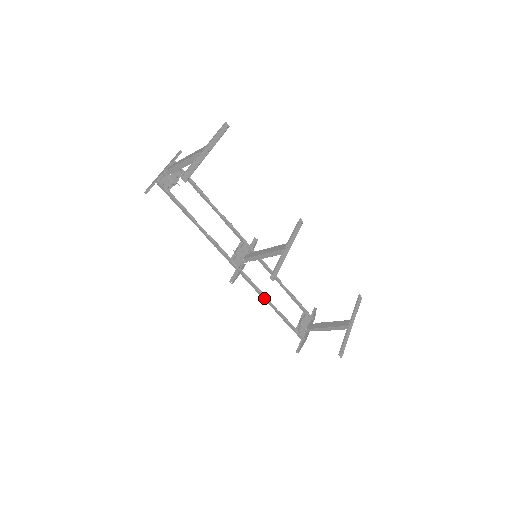
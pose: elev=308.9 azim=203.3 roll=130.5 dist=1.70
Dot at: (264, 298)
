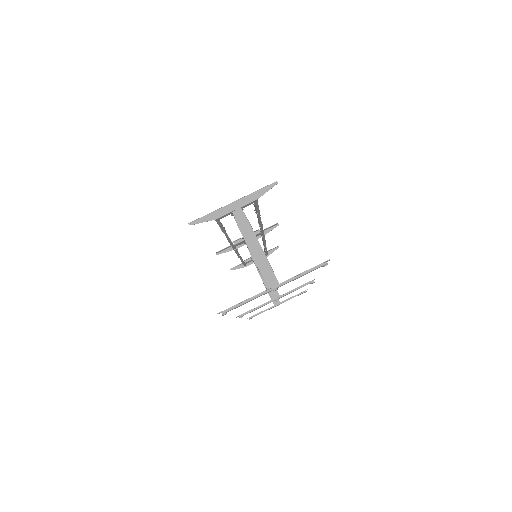
Dot at: occluded
